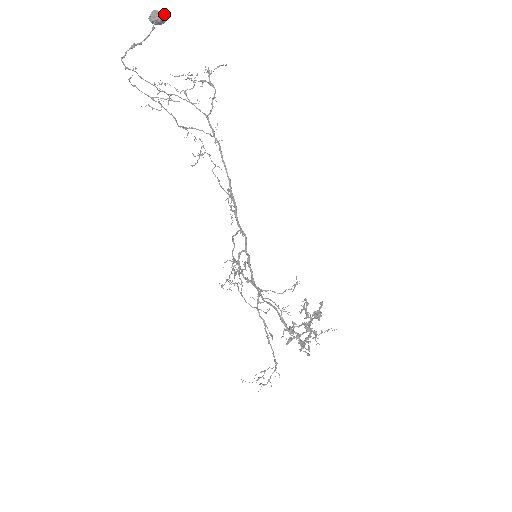
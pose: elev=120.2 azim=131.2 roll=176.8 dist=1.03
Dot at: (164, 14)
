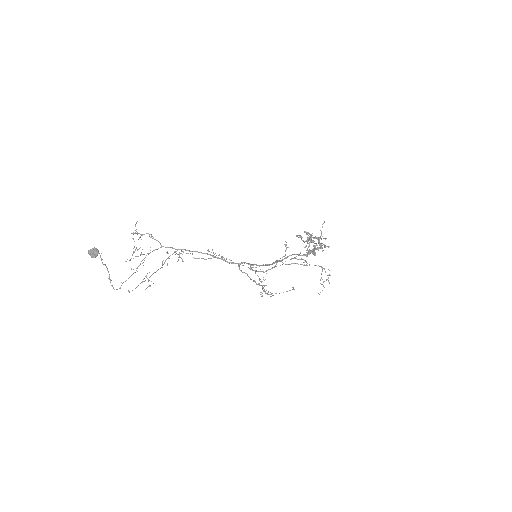
Dot at: (94, 249)
